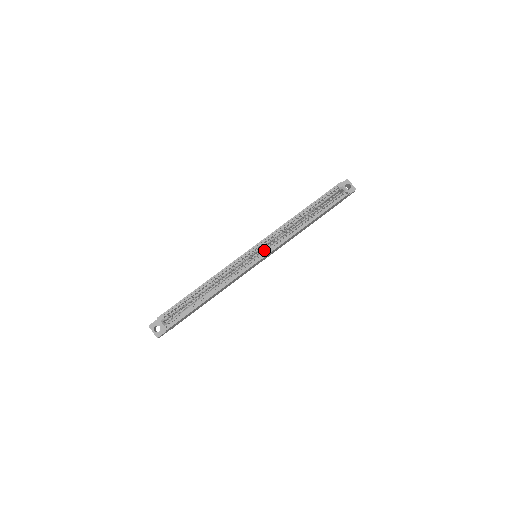
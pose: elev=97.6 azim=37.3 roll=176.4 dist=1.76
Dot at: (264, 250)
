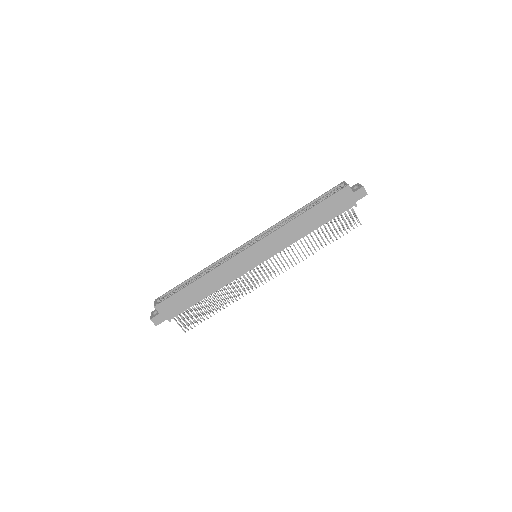
Dot at: occluded
